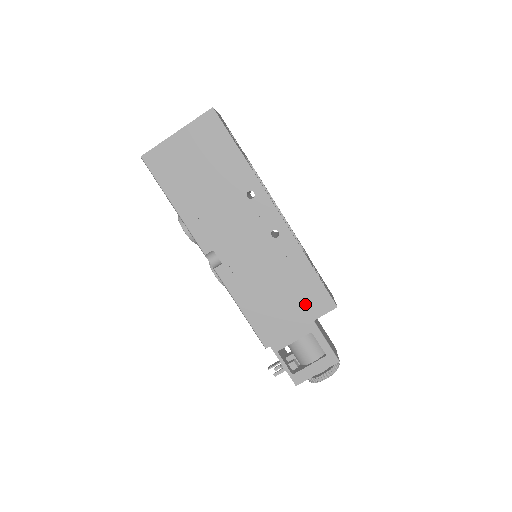
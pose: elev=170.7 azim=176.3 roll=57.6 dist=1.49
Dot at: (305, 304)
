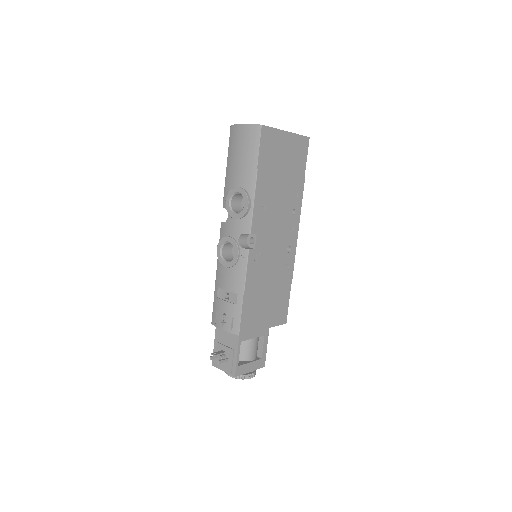
Dot at: (275, 312)
